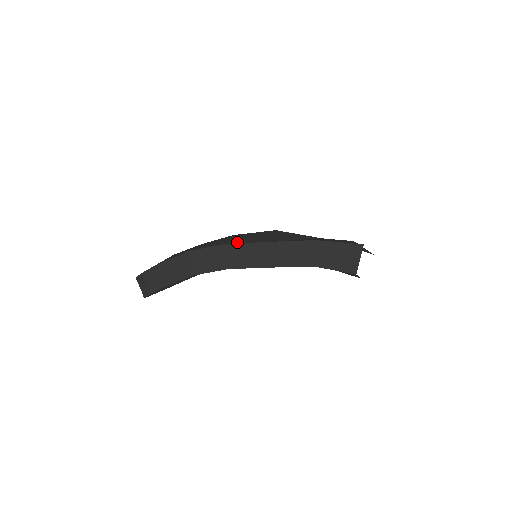
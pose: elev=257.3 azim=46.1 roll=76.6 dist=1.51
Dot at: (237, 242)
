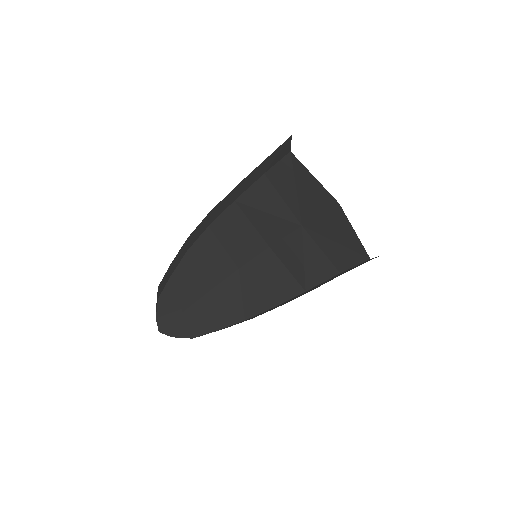
Dot at: occluded
